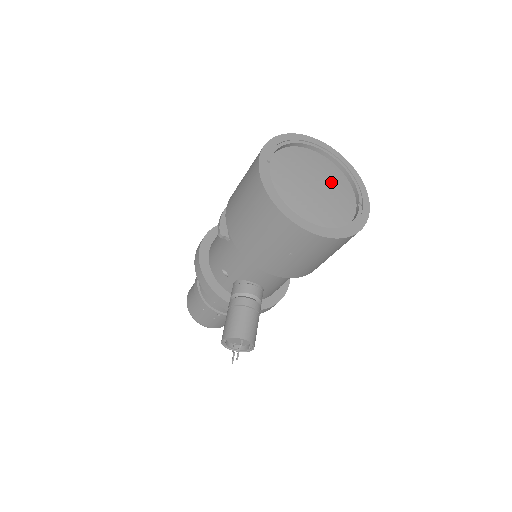
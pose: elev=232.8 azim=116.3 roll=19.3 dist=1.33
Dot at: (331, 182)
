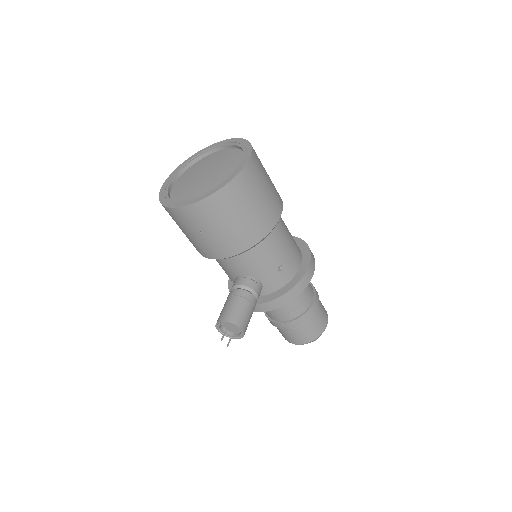
Dot at: (223, 163)
